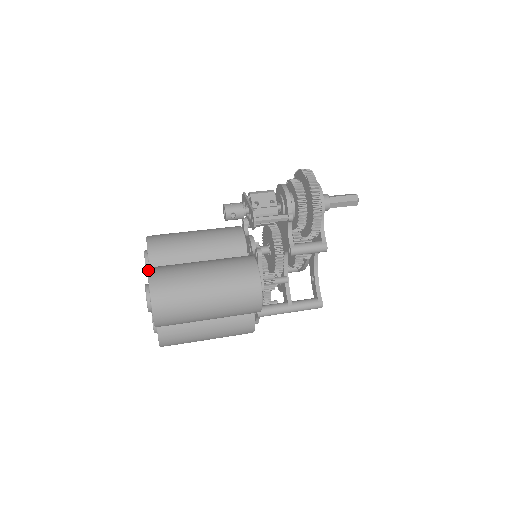
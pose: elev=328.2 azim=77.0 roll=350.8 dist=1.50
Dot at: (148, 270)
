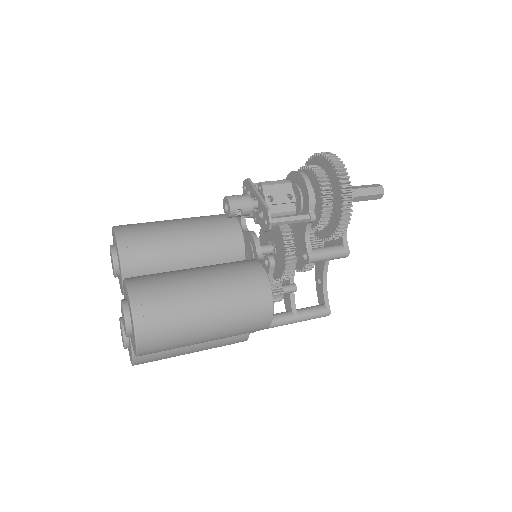
Dot at: (127, 285)
